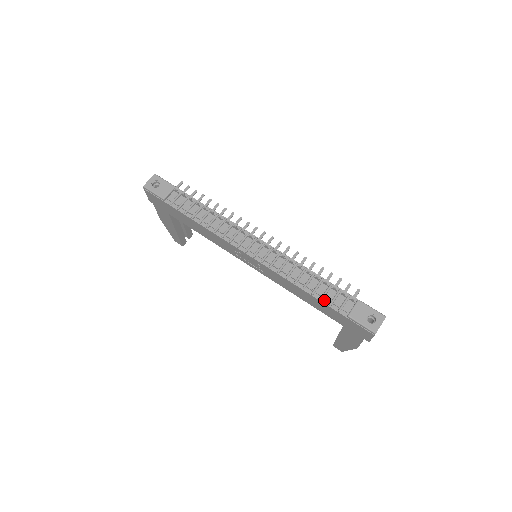
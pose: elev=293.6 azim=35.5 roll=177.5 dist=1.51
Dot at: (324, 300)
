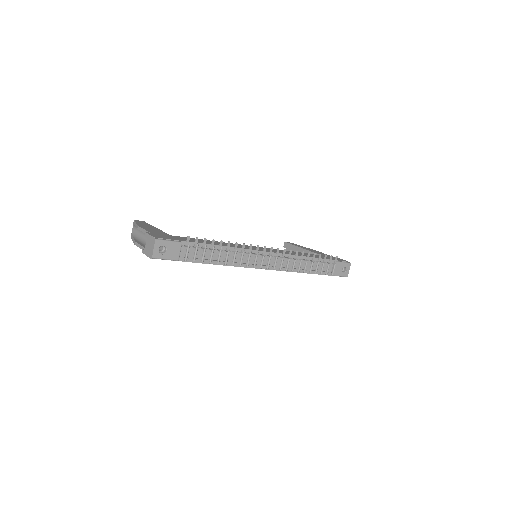
Dot at: (317, 272)
